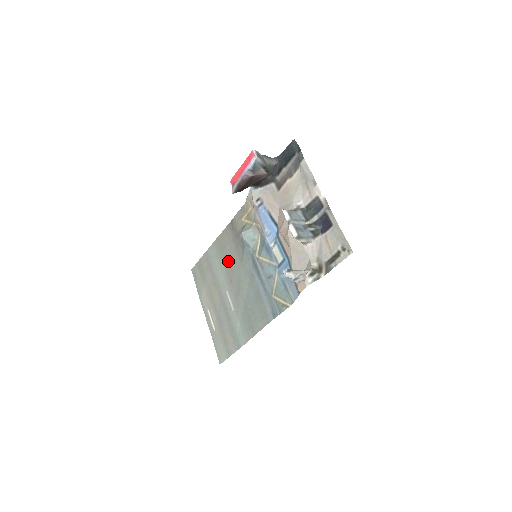
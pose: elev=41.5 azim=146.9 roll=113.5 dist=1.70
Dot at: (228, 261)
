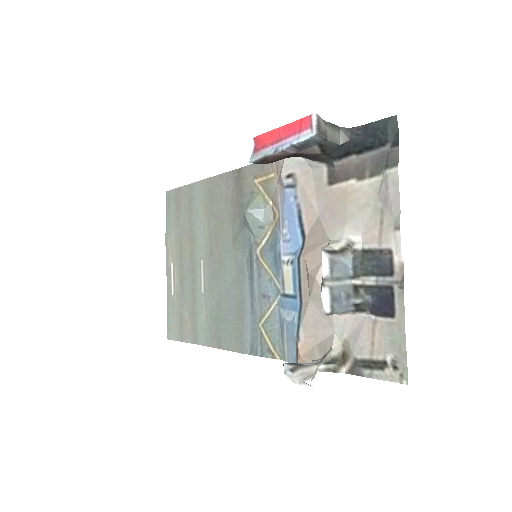
Dot at: (216, 223)
